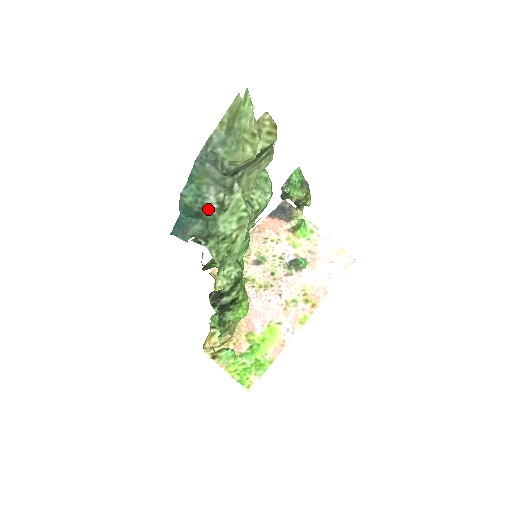
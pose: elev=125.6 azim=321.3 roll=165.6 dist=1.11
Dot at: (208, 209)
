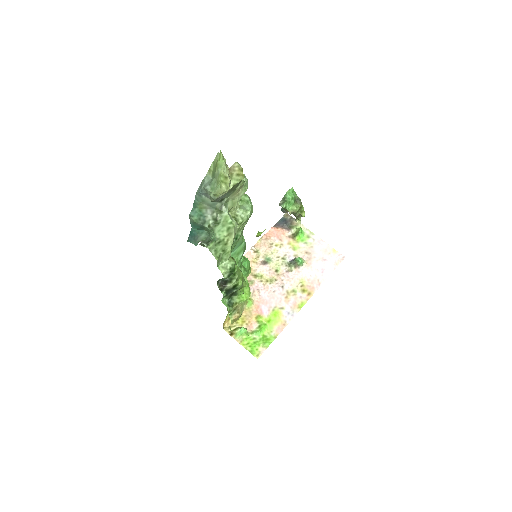
Dot at: (208, 223)
